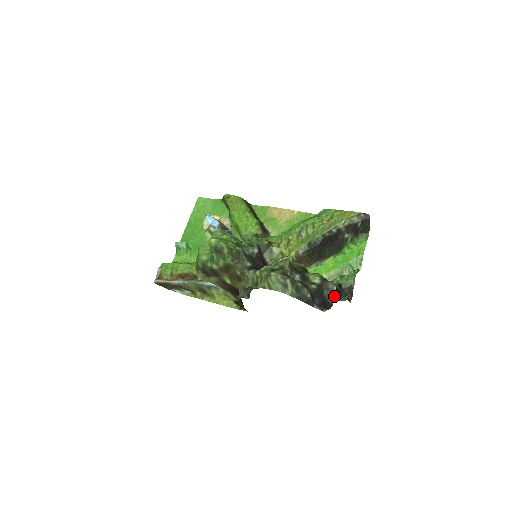
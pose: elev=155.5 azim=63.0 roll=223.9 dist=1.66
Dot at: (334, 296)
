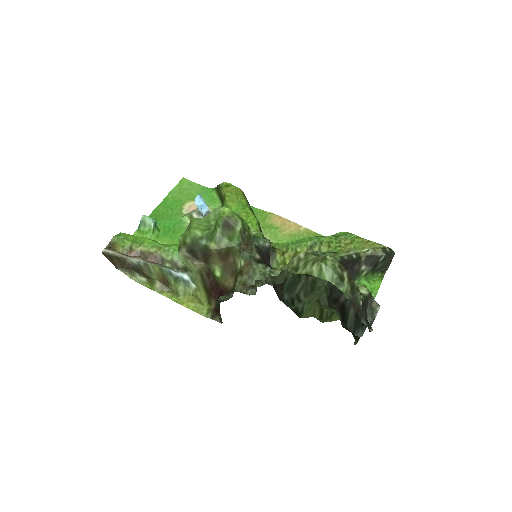
Dot at: (374, 319)
